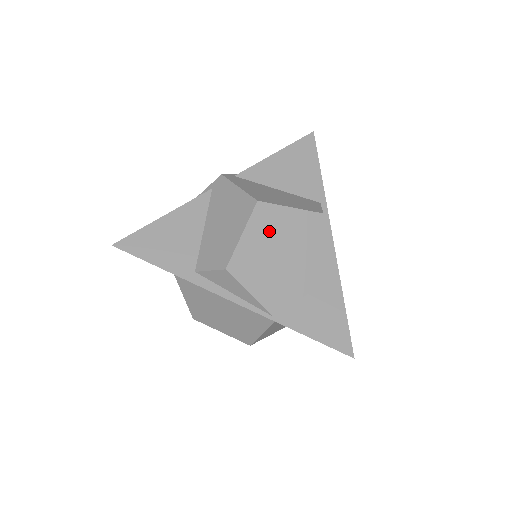
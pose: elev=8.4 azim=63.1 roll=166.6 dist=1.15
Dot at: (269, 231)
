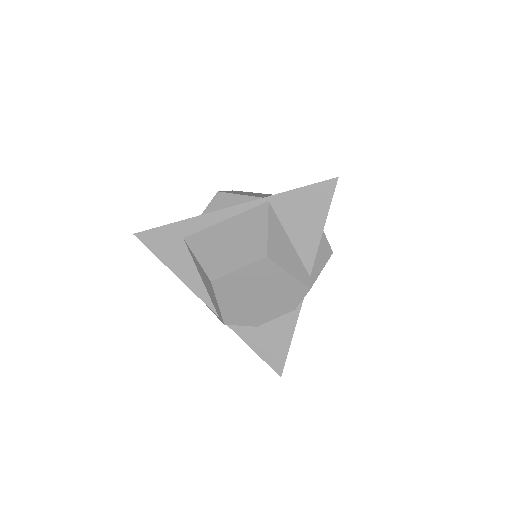
Dot at: occluded
